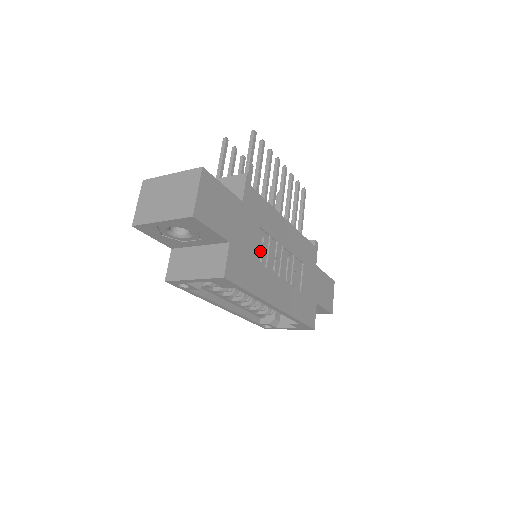
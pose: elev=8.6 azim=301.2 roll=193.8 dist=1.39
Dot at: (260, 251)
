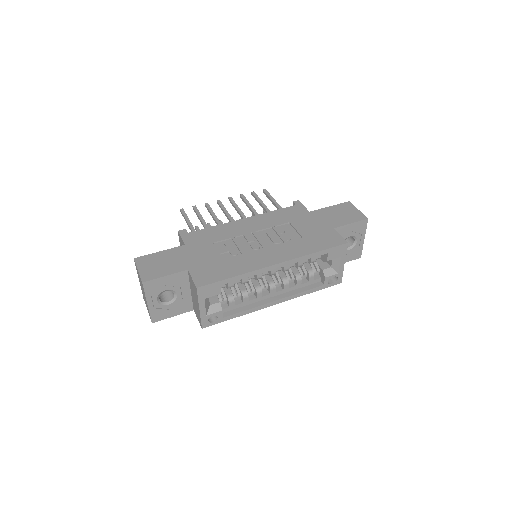
Dot at: (226, 252)
